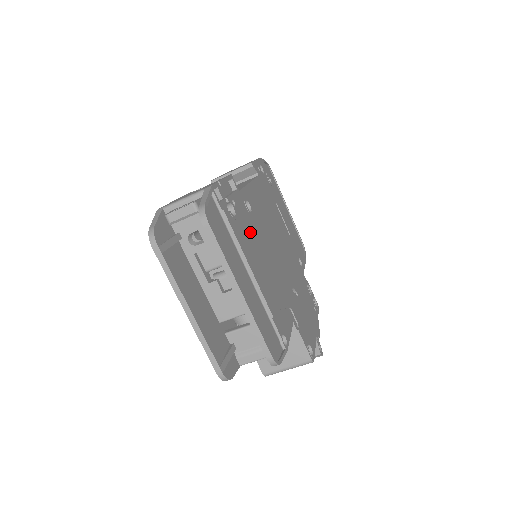
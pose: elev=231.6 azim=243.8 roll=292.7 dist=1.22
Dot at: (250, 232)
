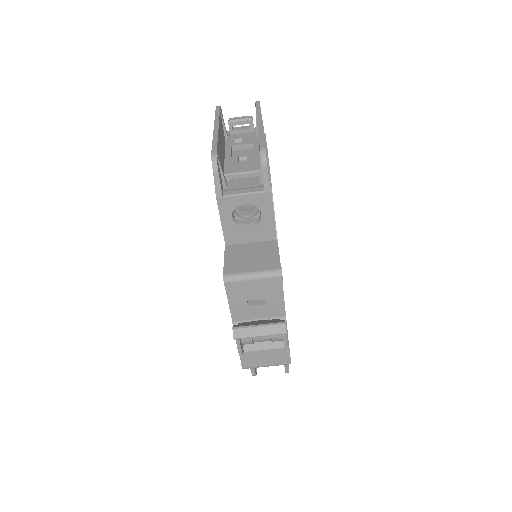
Dot at: occluded
